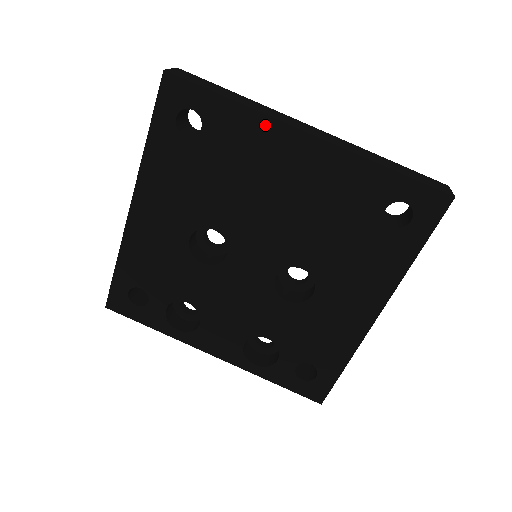
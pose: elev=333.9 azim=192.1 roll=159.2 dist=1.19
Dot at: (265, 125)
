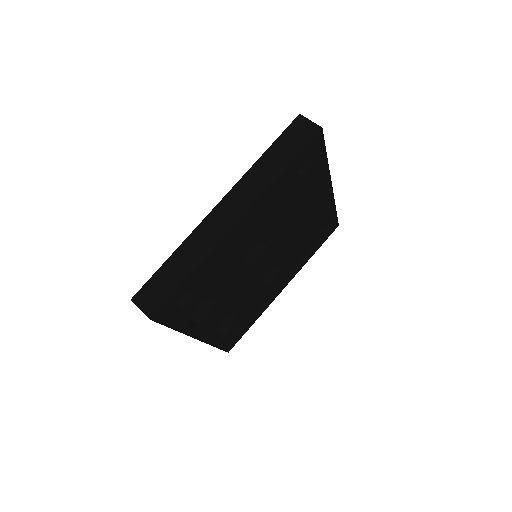
Dot at: (326, 178)
